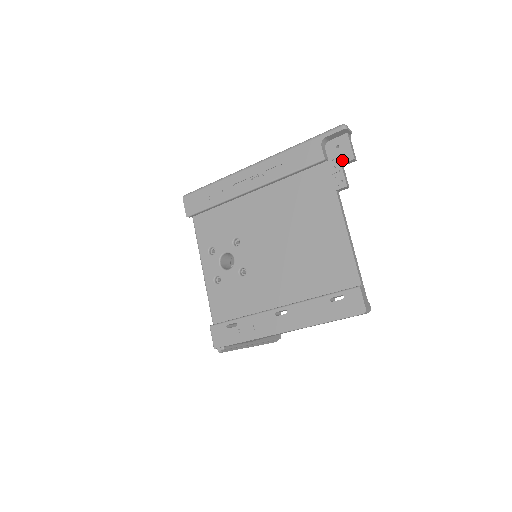
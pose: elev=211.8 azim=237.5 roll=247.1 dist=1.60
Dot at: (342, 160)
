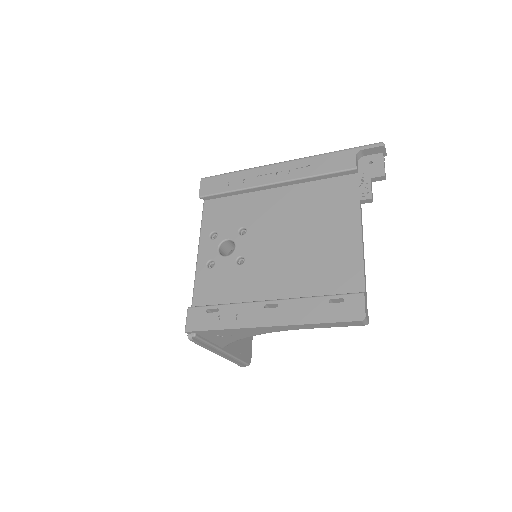
Dot at: (372, 175)
